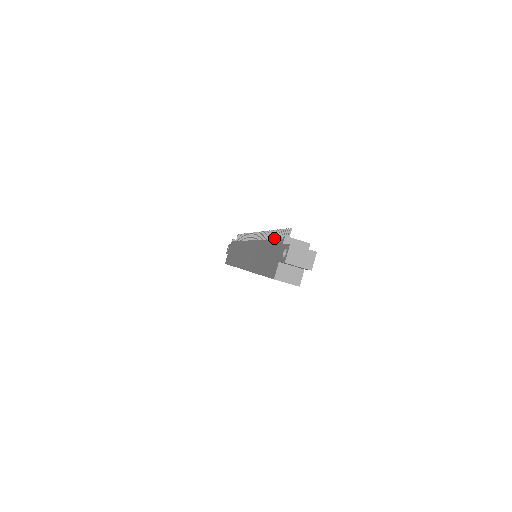
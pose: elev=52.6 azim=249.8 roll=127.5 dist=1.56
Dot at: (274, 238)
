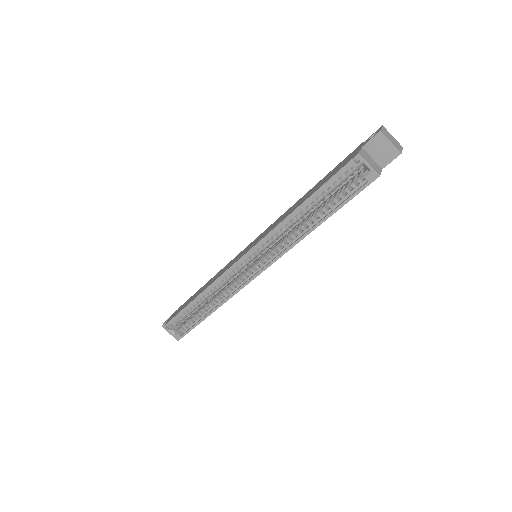
Dot at: occluded
